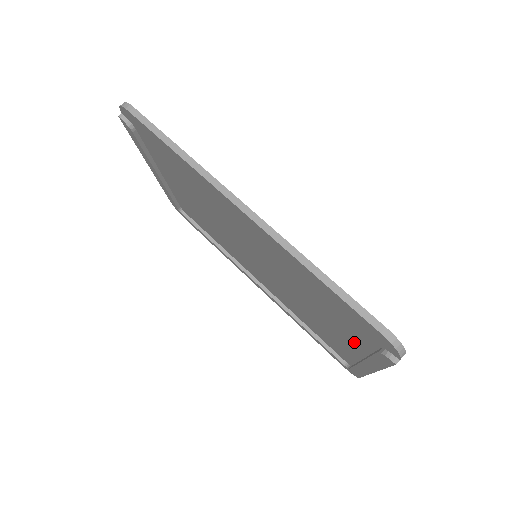
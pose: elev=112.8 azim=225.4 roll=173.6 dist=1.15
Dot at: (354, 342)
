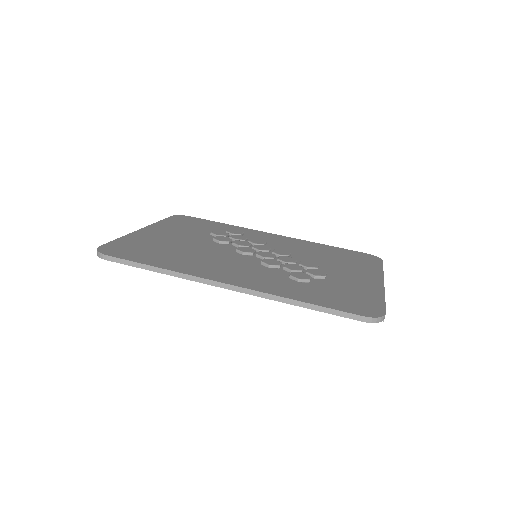
Dot at: occluded
